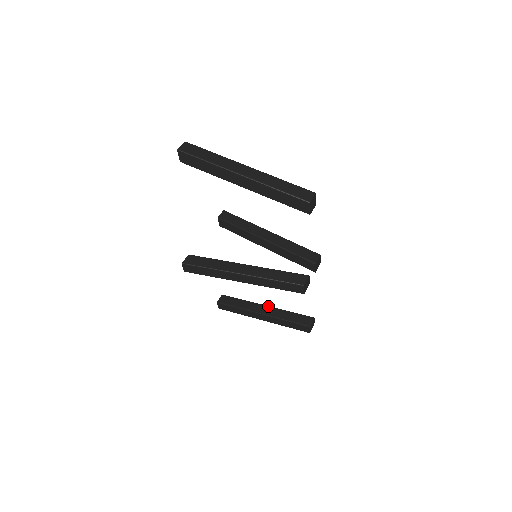
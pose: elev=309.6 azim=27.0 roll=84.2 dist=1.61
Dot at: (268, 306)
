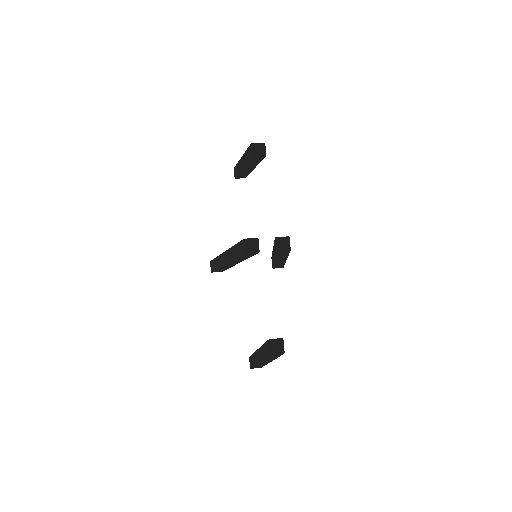
Dot at: (270, 347)
